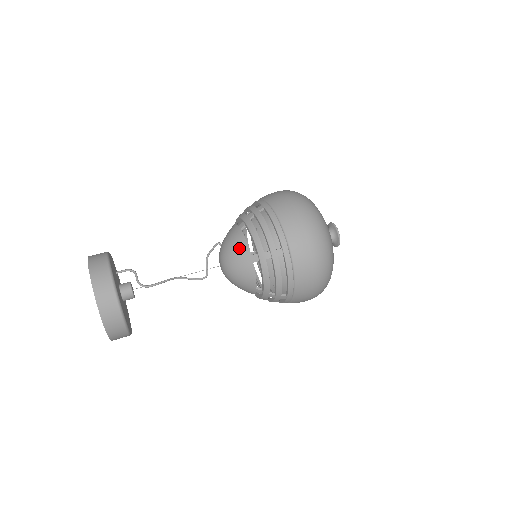
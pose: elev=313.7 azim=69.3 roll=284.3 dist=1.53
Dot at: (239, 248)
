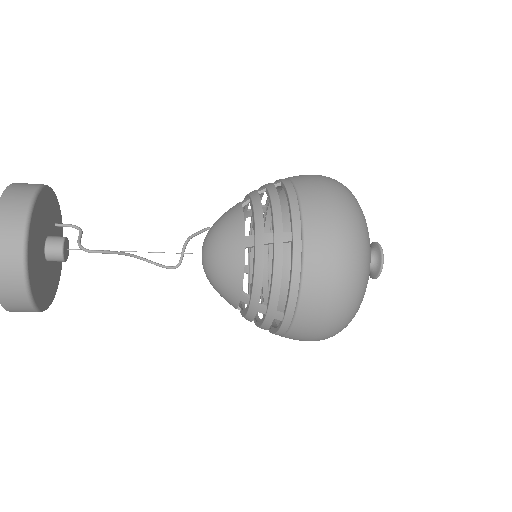
Dot at: (231, 225)
